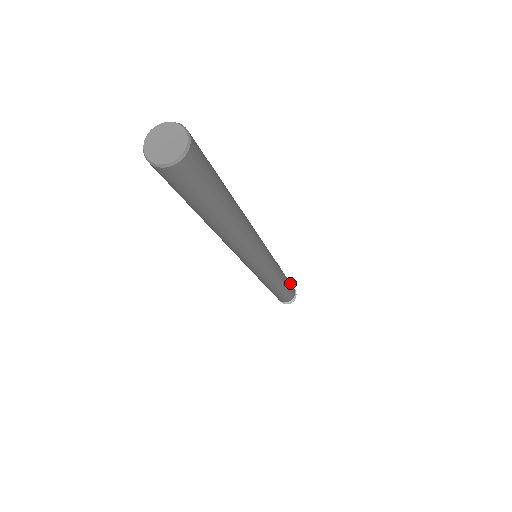
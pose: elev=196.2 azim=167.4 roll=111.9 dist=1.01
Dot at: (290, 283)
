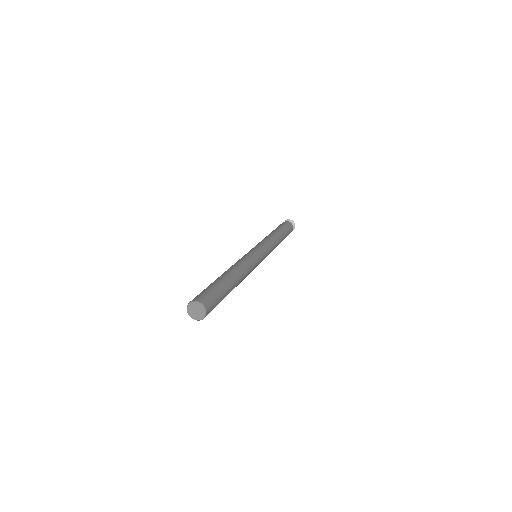
Dot at: occluded
